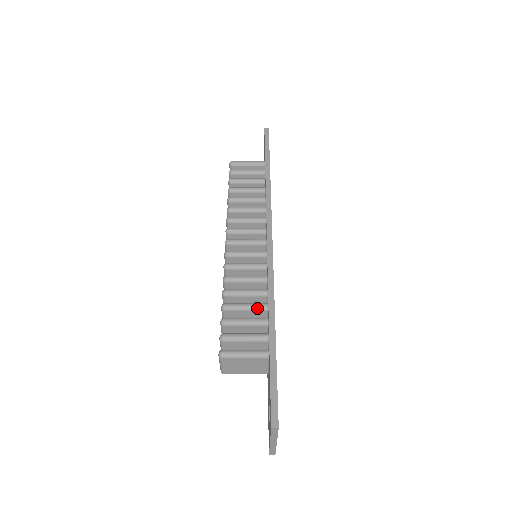
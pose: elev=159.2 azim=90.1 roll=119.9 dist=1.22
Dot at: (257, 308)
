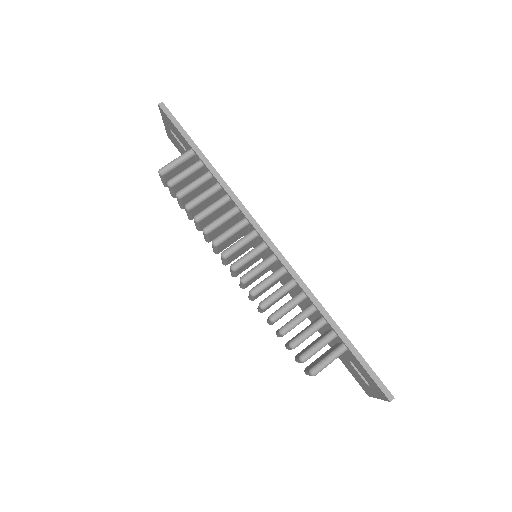
Dot at: (308, 315)
